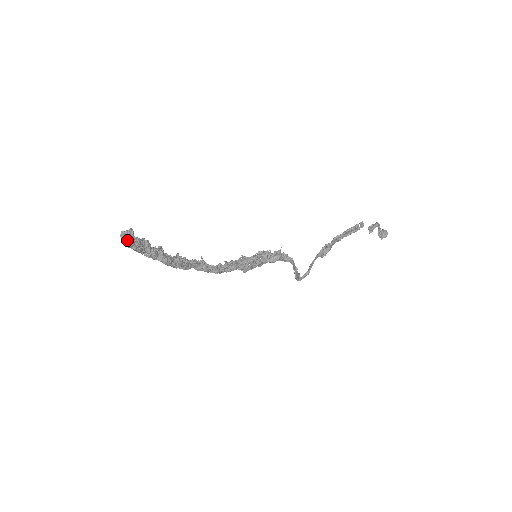
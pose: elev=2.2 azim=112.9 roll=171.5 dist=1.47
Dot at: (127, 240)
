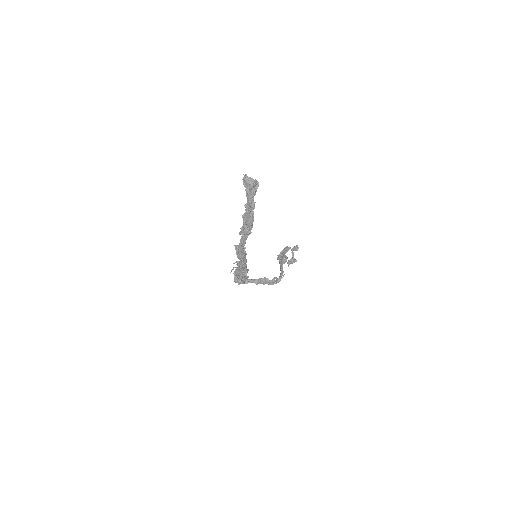
Dot at: (253, 179)
